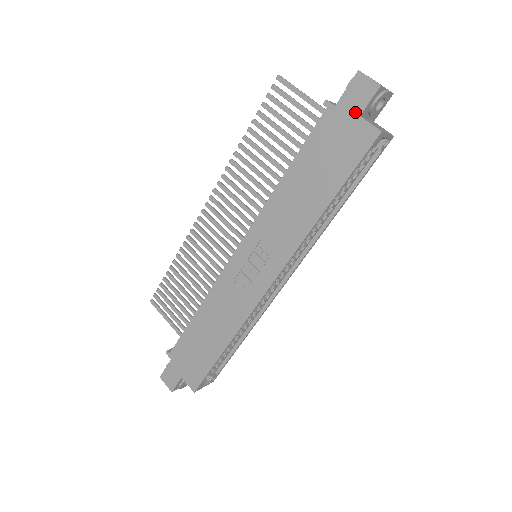
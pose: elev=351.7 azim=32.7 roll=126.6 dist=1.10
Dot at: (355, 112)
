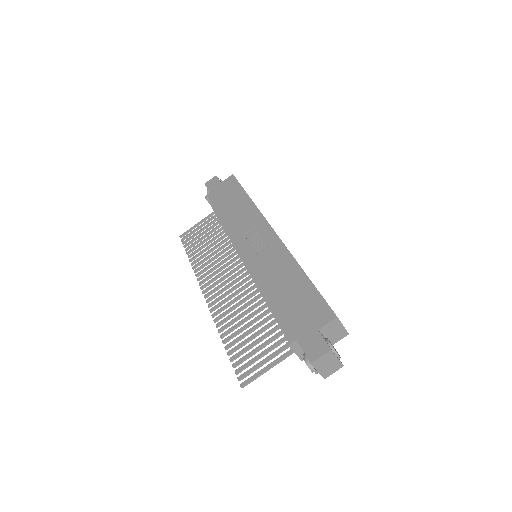
Dot at: (218, 184)
